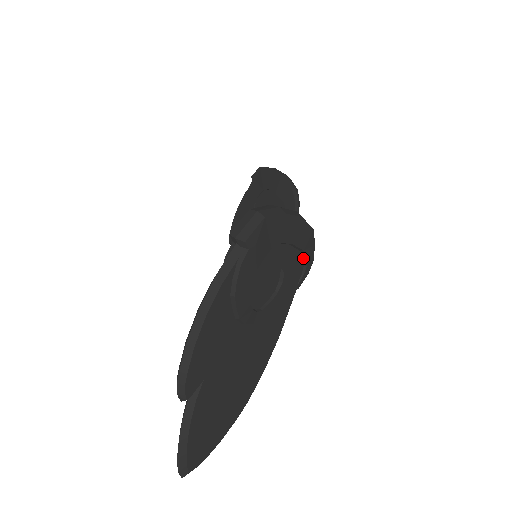
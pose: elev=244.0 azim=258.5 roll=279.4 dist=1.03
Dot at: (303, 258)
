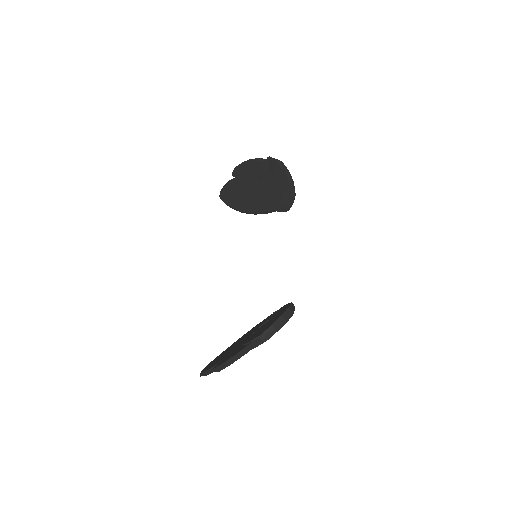
Dot at: occluded
